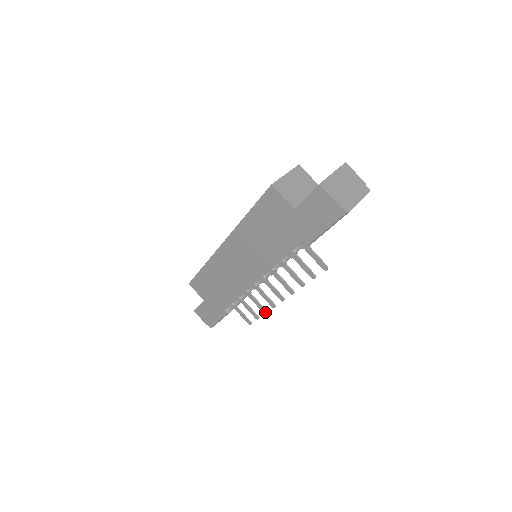
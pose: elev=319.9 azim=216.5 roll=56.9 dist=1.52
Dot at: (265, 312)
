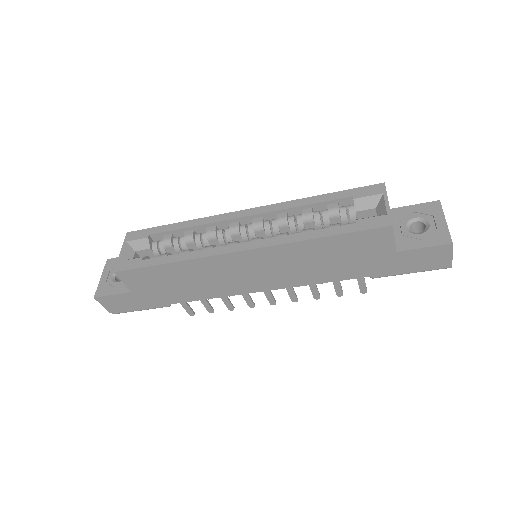
Dot at: (232, 309)
